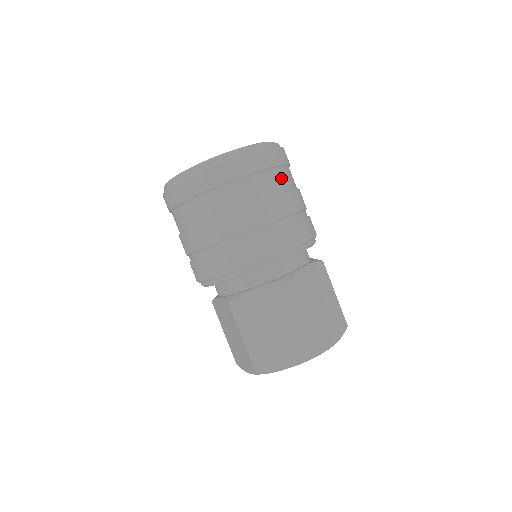
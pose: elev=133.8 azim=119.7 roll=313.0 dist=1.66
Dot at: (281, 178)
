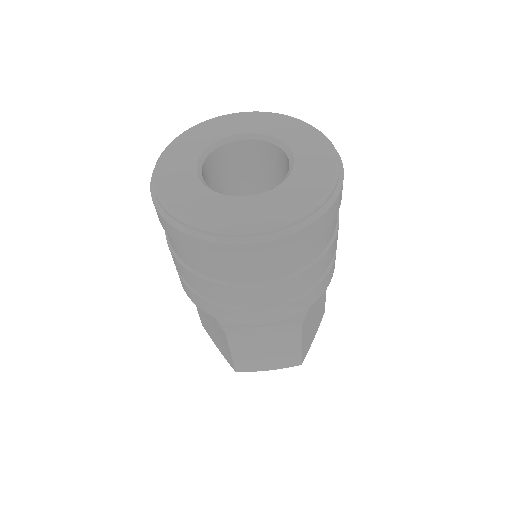
Dot at: (255, 271)
